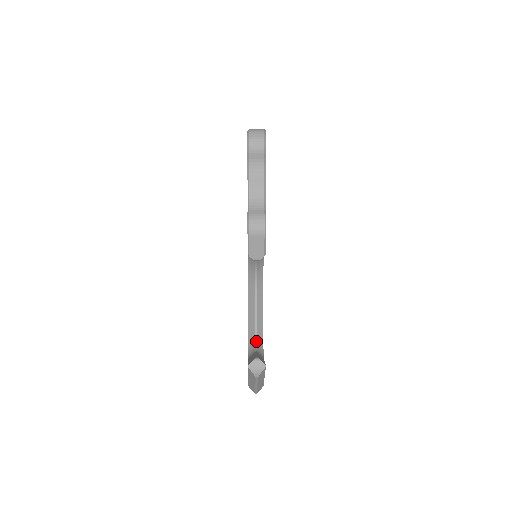
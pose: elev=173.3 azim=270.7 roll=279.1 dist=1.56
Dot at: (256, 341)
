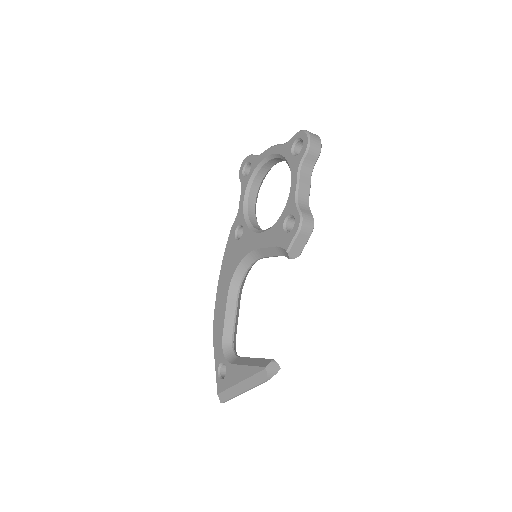
Dot at: (233, 345)
